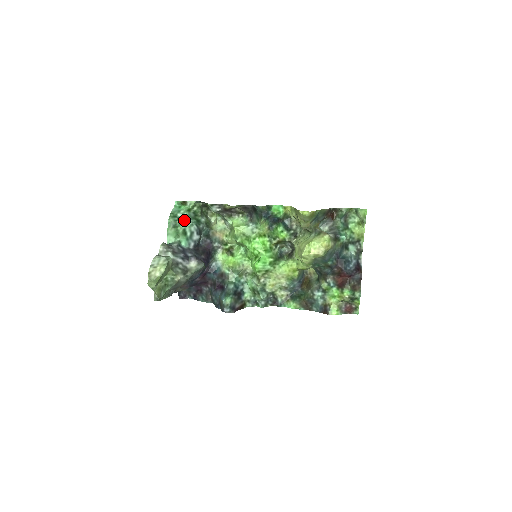
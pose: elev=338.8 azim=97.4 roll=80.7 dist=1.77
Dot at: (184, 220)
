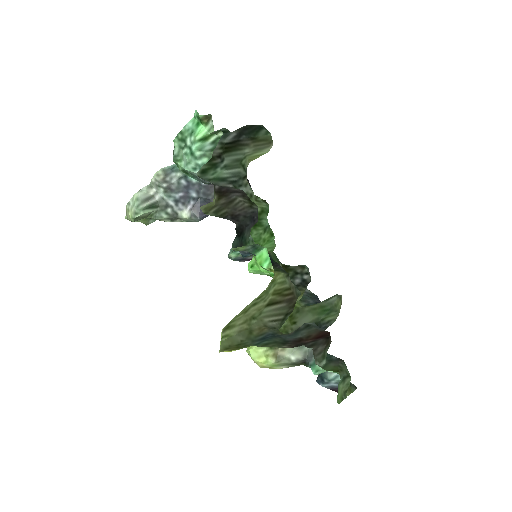
Dot at: (187, 157)
